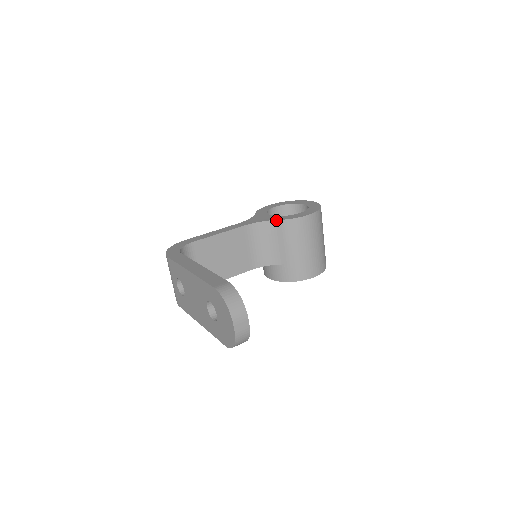
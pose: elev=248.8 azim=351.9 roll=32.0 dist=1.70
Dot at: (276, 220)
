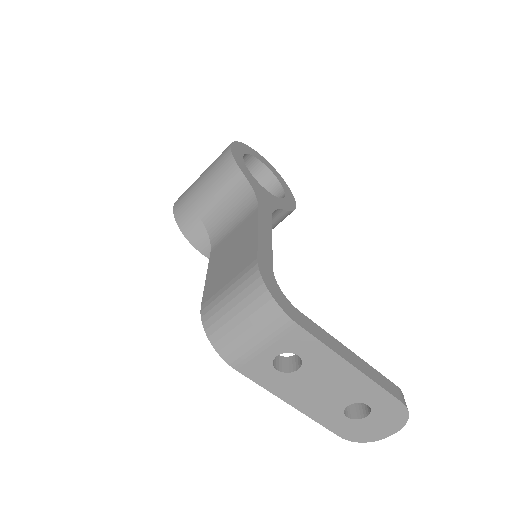
Dot at: (284, 210)
